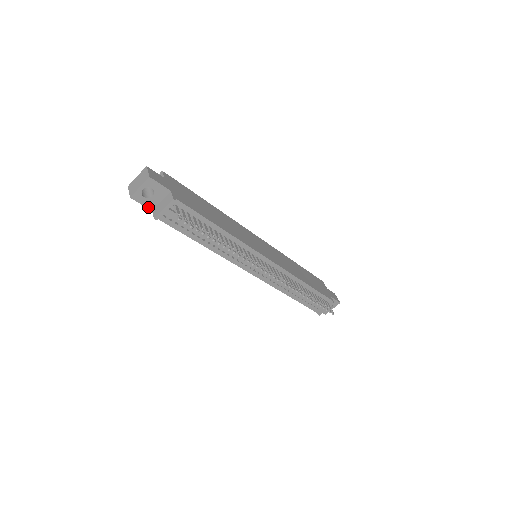
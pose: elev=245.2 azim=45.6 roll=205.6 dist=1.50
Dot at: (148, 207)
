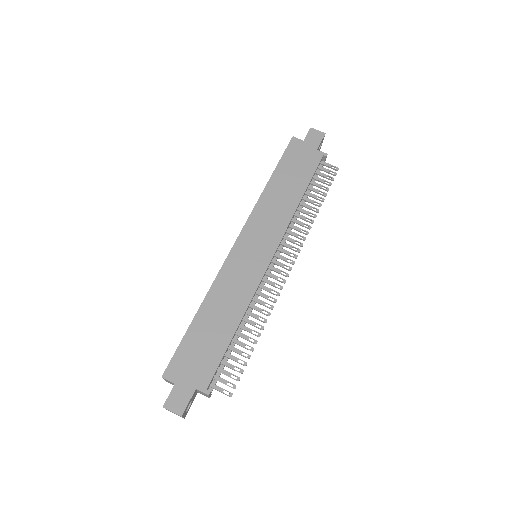
Dot at: (194, 398)
